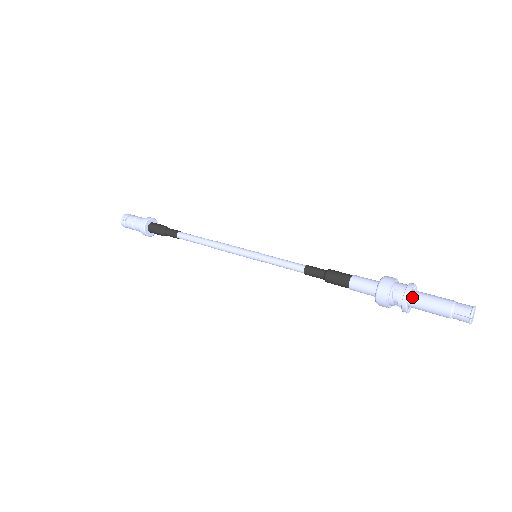
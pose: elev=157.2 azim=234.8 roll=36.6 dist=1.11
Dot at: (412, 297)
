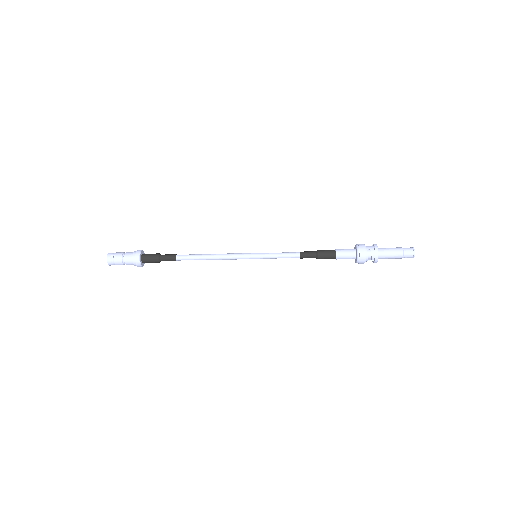
Dot at: (379, 251)
